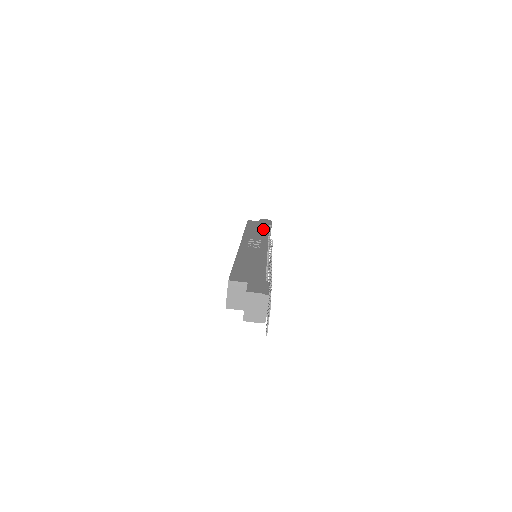
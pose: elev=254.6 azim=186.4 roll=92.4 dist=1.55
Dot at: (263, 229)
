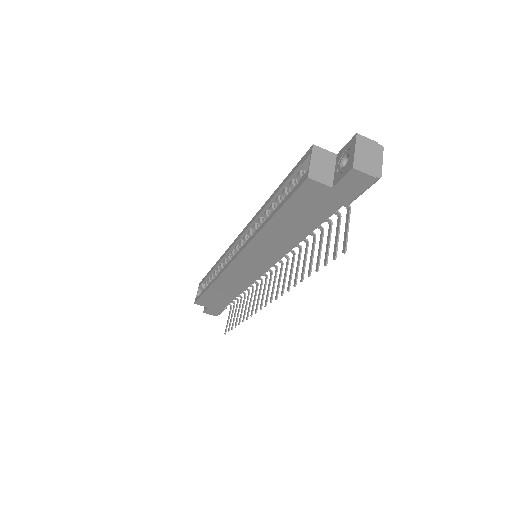
Dot at: occluded
